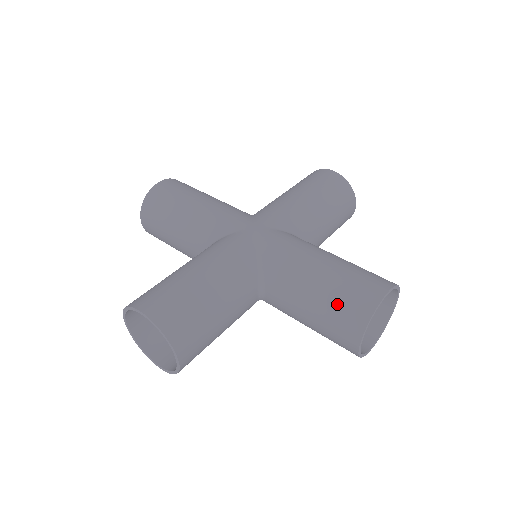
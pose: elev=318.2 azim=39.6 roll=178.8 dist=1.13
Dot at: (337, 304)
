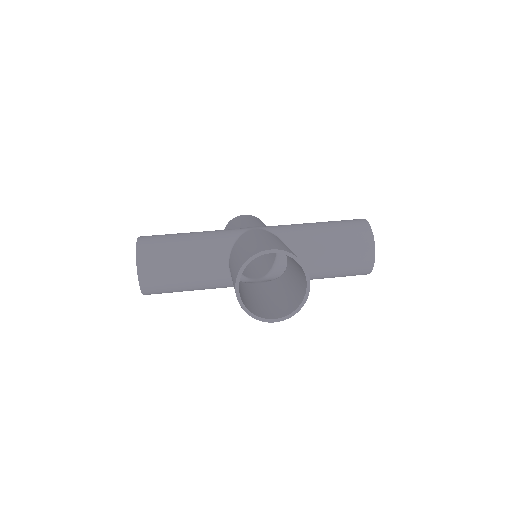
Dot at: (241, 257)
